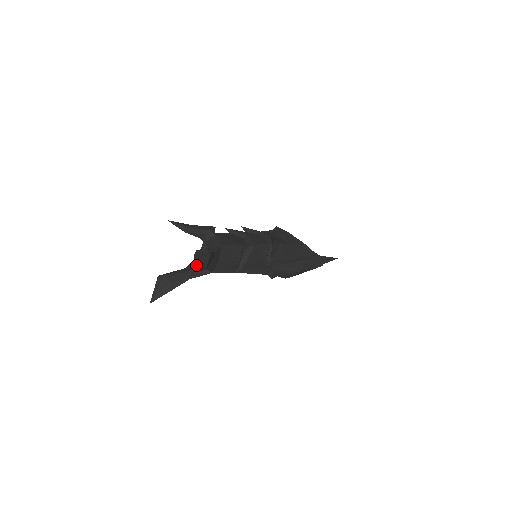
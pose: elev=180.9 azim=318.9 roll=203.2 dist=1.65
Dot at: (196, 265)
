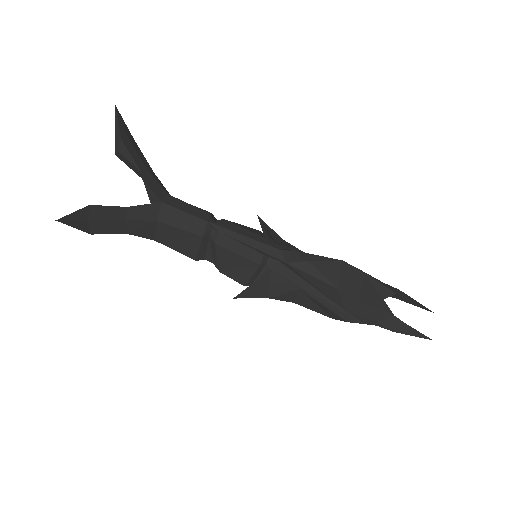
Dot at: (118, 152)
